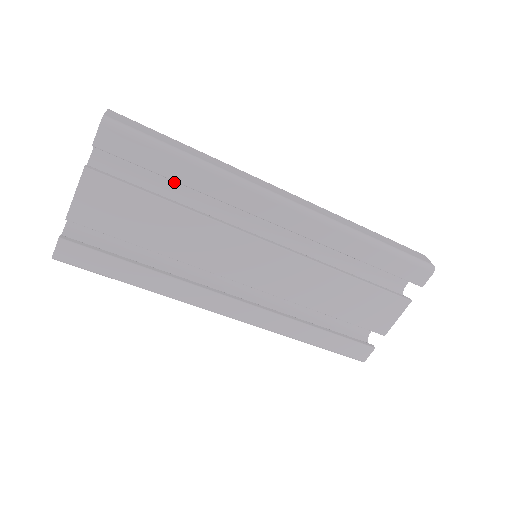
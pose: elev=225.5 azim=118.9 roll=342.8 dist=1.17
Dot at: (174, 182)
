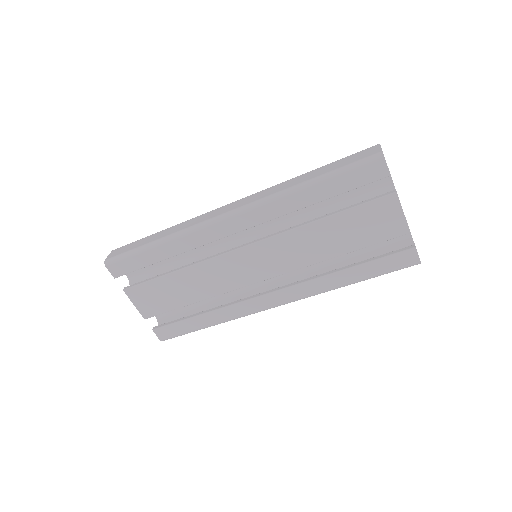
Dot at: (171, 257)
